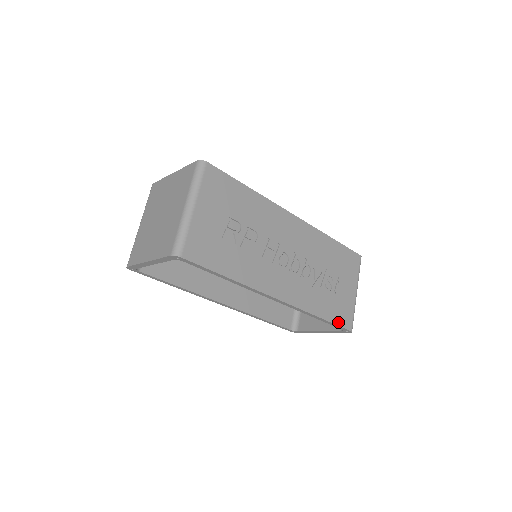
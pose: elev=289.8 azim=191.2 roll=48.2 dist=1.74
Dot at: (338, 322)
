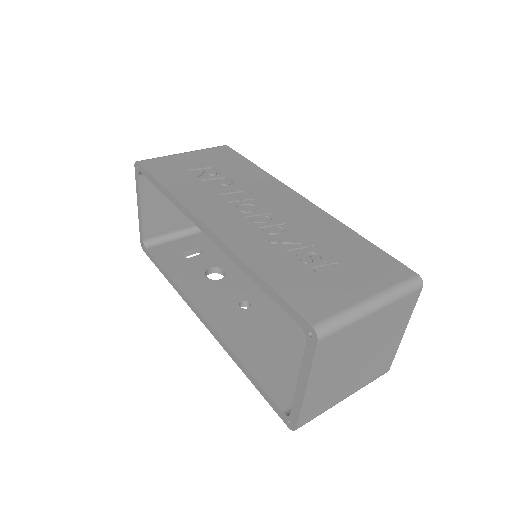
Dot at: (289, 298)
